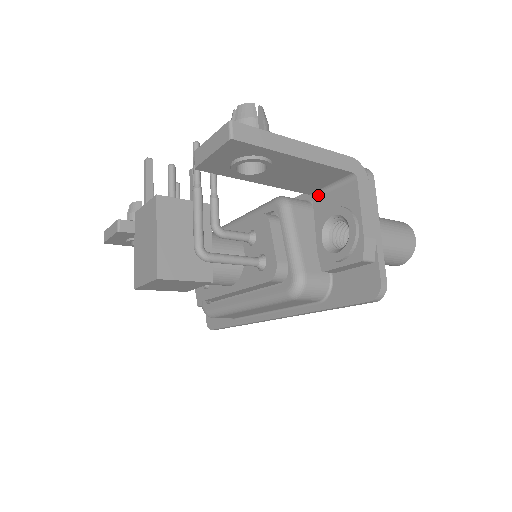
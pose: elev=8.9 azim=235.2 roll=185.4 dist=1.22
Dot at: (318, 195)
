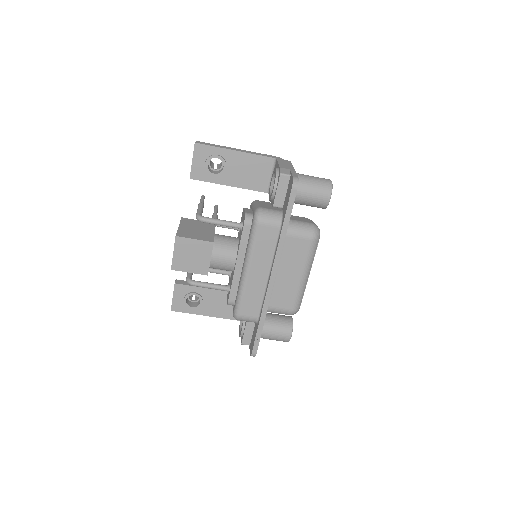
Dot at: occluded
